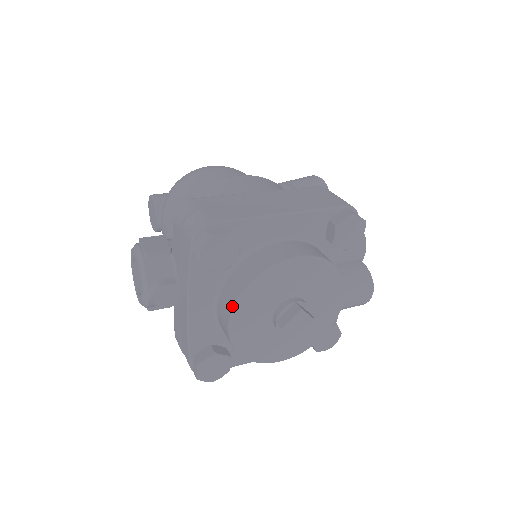
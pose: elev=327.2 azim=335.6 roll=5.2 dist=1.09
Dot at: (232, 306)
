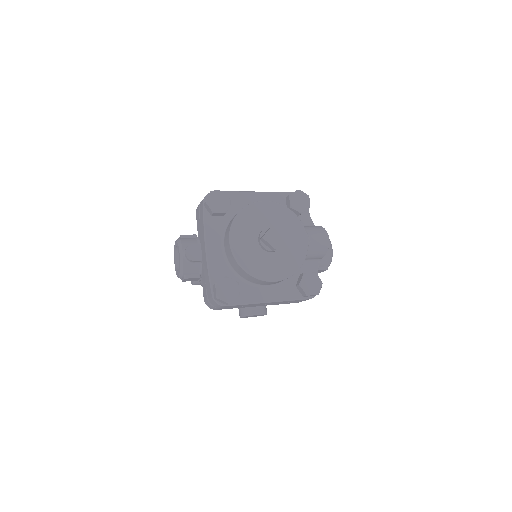
Dot at: (230, 228)
